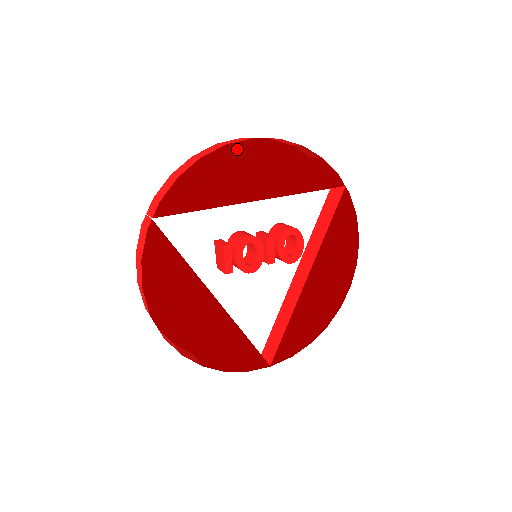
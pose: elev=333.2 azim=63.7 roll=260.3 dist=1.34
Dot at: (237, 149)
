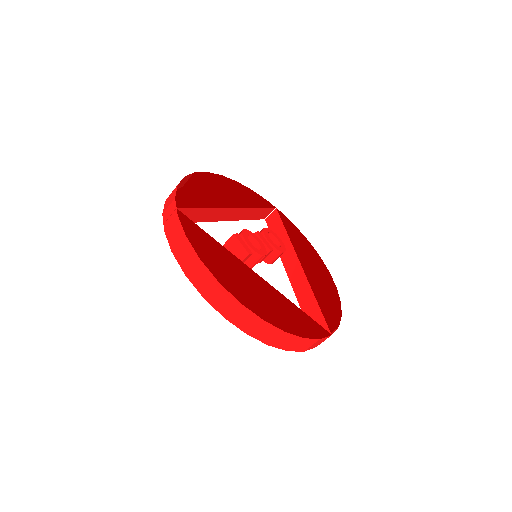
Dot at: (197, 192)
